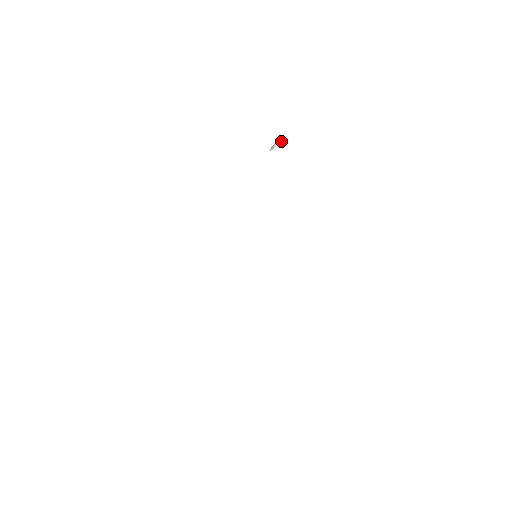
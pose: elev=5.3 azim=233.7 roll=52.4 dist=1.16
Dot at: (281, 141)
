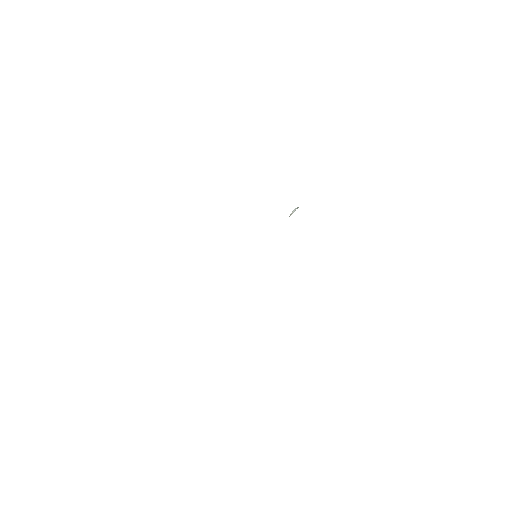
Dot at: (296, 208)
